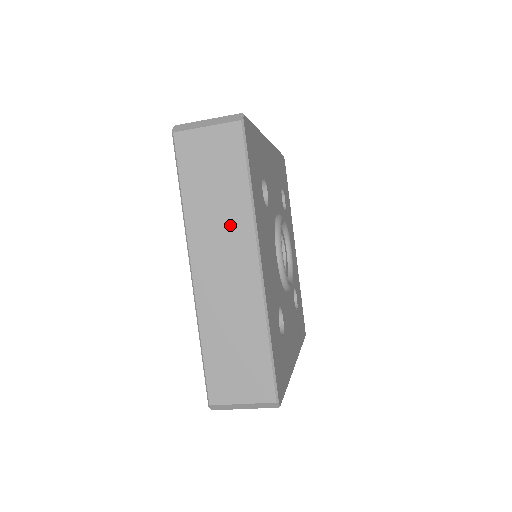
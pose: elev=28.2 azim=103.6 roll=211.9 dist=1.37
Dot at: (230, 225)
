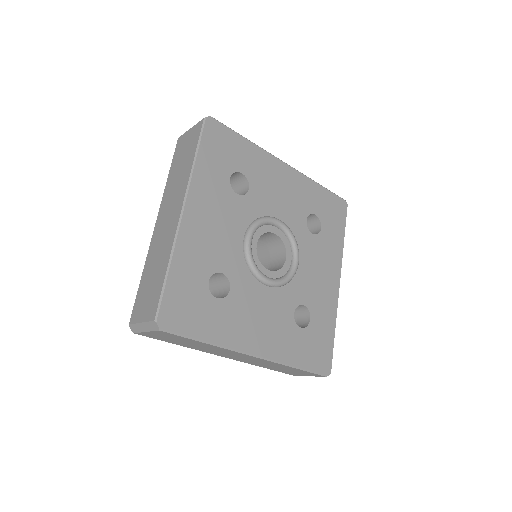
Dot at: (179, 187)
